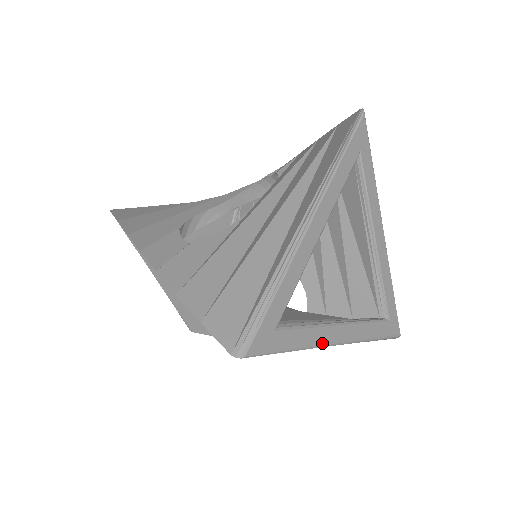
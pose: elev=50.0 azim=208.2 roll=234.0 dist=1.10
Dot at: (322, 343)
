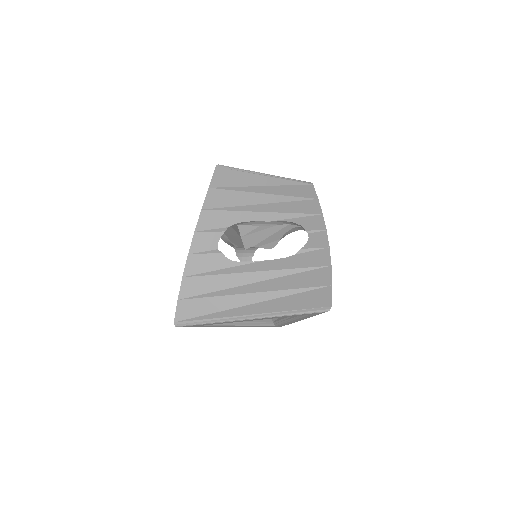
Dot at: occluded
